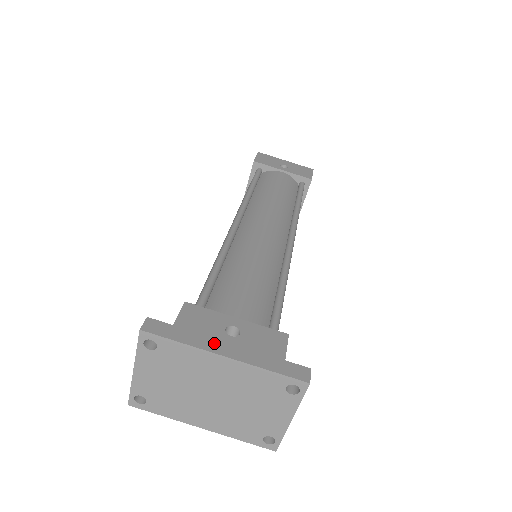
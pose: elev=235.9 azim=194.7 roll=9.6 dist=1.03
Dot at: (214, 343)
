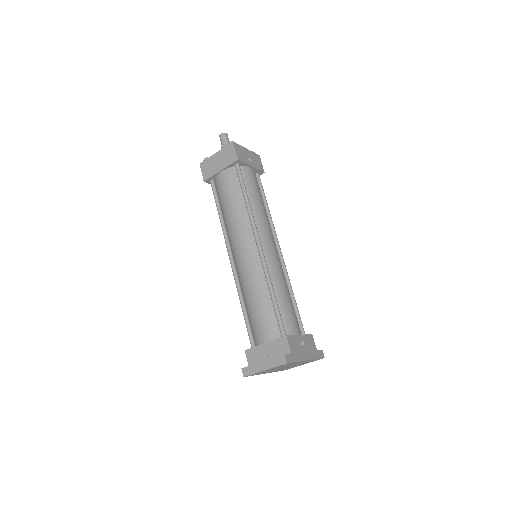
Dot at: (303, 355)
